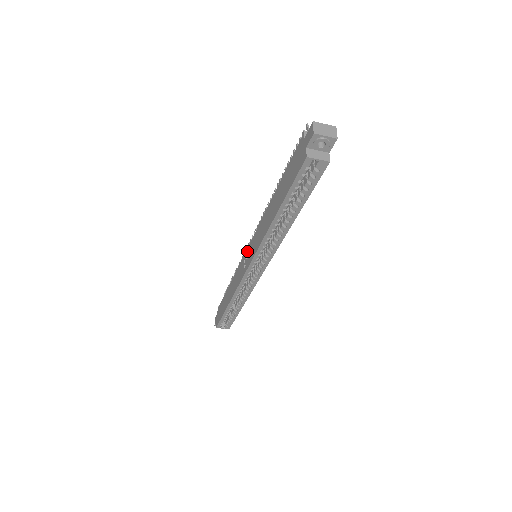
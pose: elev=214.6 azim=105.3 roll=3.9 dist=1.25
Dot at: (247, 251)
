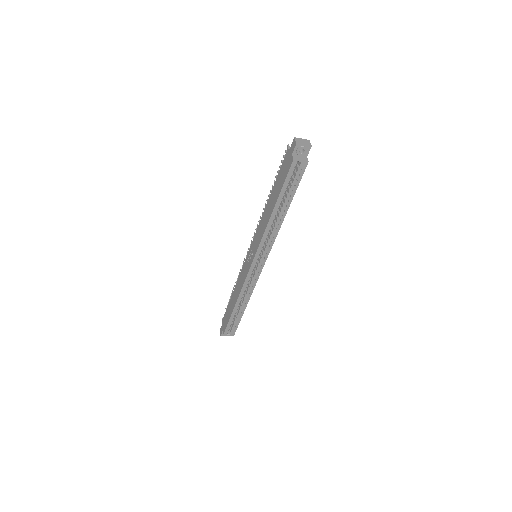
Dot at: (249, 253)
